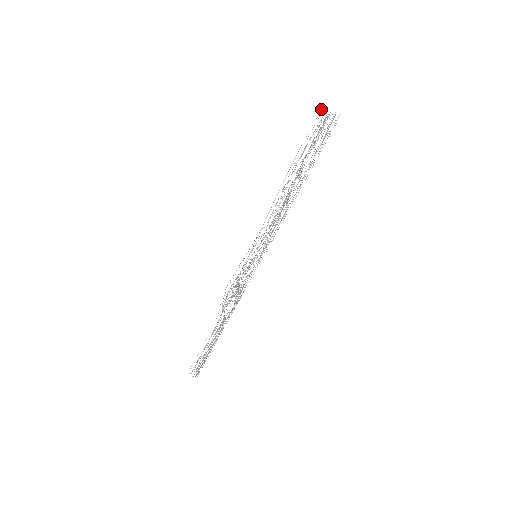
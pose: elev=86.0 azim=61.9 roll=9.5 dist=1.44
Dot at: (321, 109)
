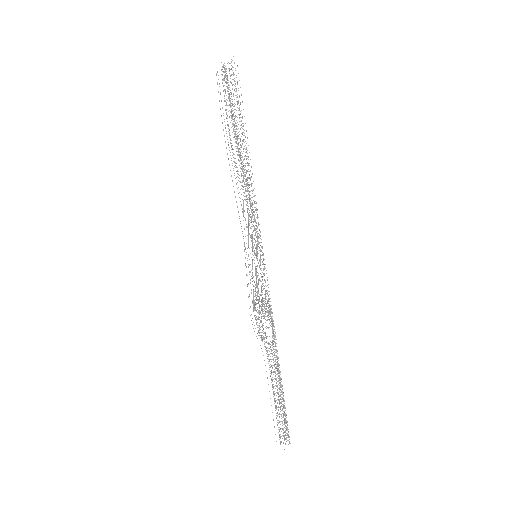
Dot at: occluded
